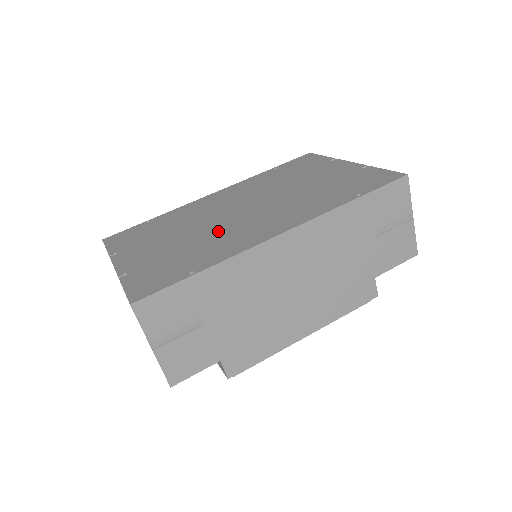
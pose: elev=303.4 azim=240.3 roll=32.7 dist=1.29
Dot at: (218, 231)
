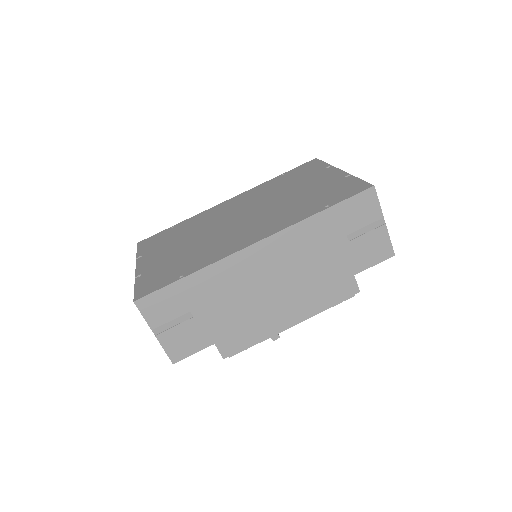
Dot at: (214, 239)
